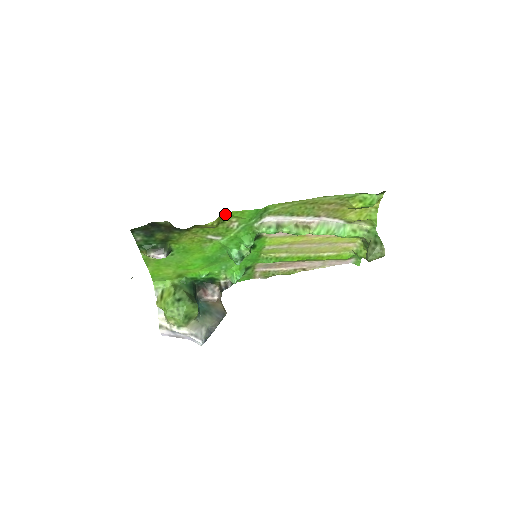
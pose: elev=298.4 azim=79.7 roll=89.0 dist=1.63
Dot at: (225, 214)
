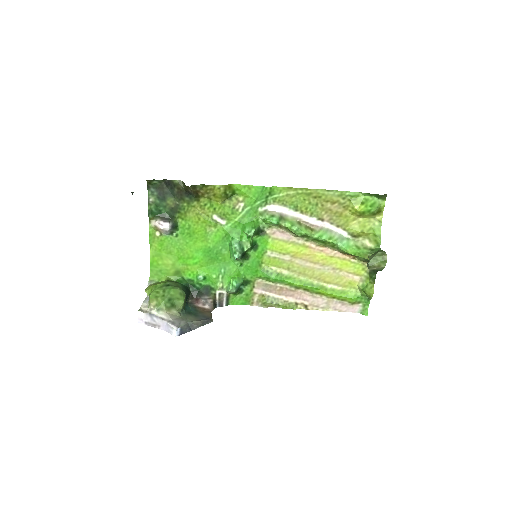
Dot at: (233, 187)
